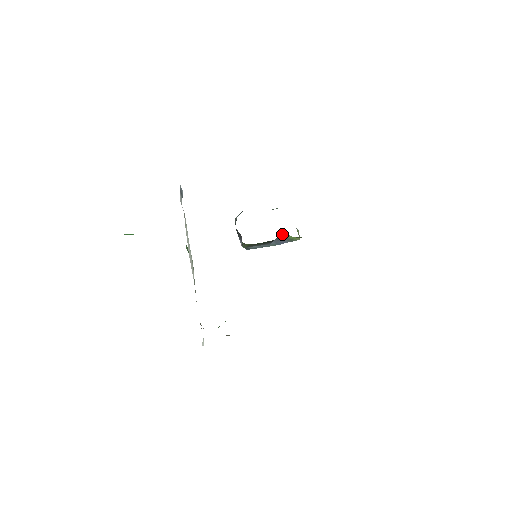
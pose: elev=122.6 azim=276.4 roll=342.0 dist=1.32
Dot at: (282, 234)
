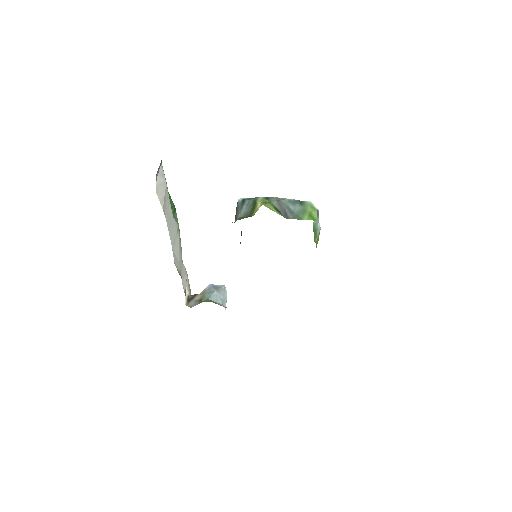
Dot at: occluded
